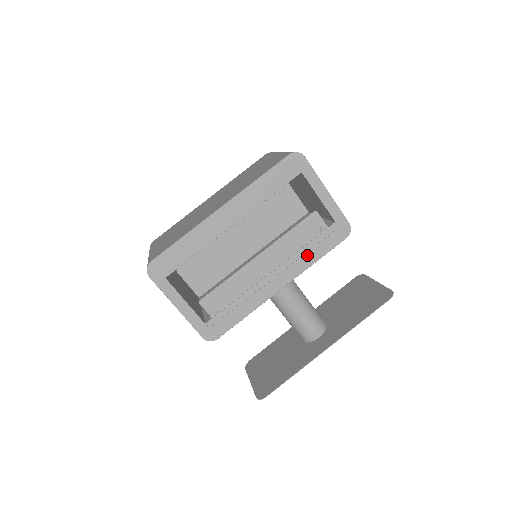
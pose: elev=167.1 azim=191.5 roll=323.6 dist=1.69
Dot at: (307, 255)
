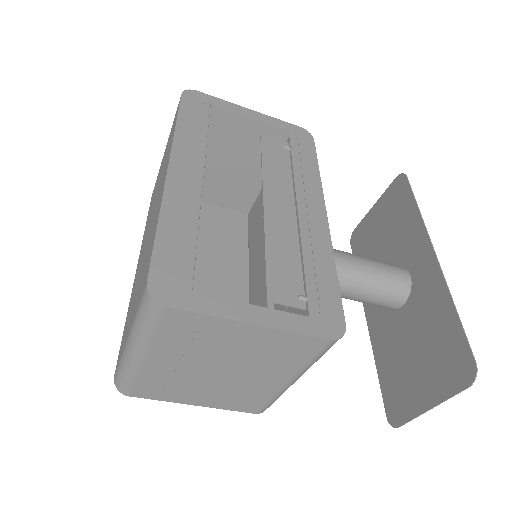
Dot at: (305, 170)
